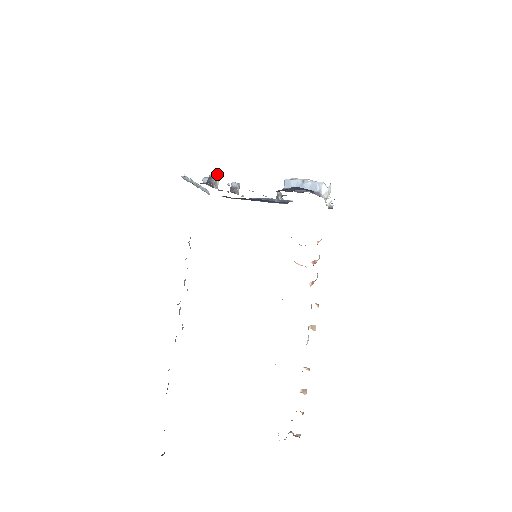
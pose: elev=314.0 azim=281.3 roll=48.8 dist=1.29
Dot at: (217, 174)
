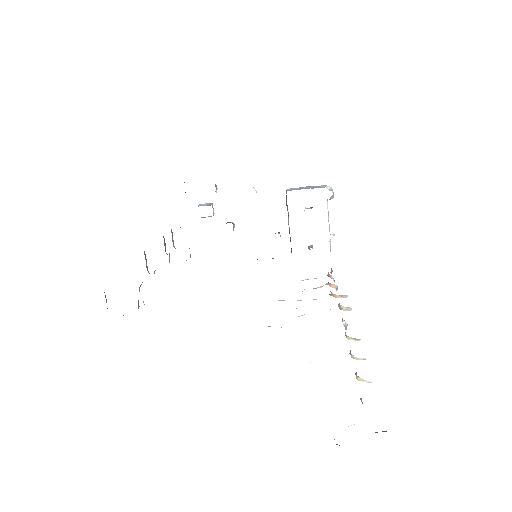
Dot at: (217, 189)
